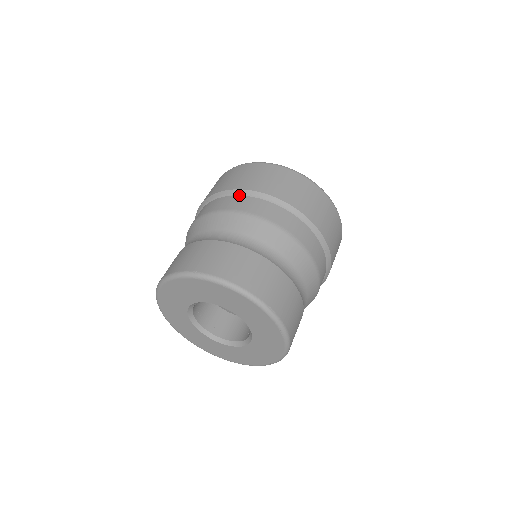
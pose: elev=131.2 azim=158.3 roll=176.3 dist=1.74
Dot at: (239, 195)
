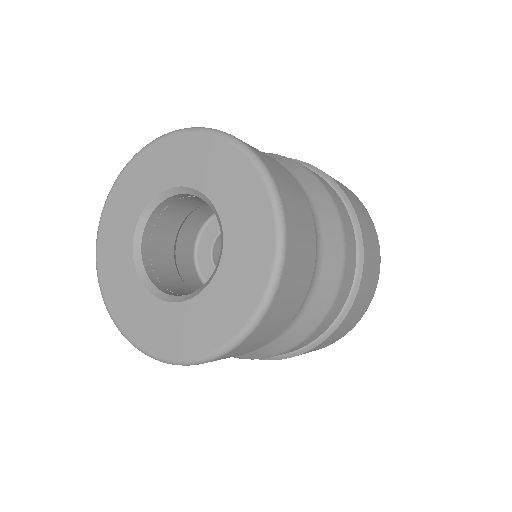
Dot at: occluded
